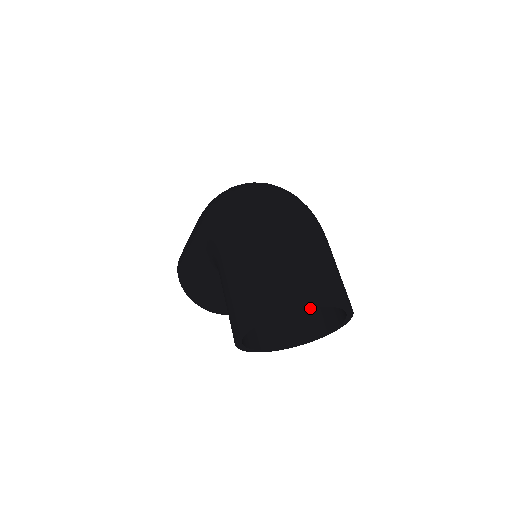
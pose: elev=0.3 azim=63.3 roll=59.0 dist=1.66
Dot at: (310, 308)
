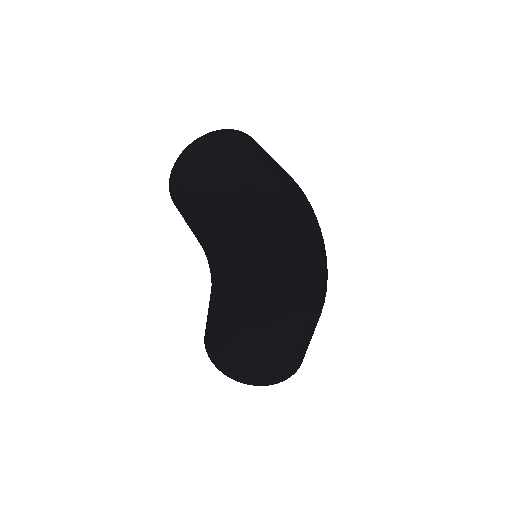
Dot at: occluded
